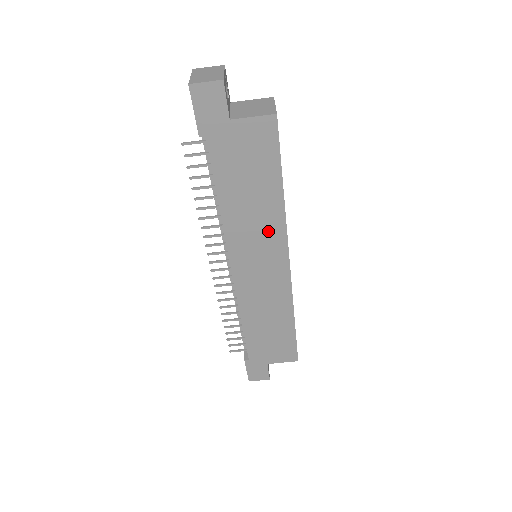
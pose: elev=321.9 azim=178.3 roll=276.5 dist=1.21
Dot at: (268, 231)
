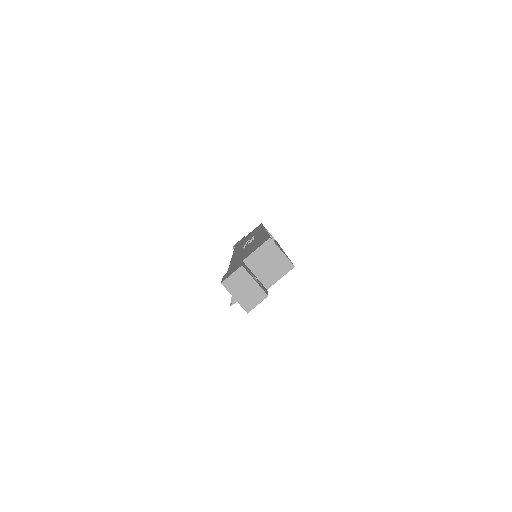
Dot at: occluded
